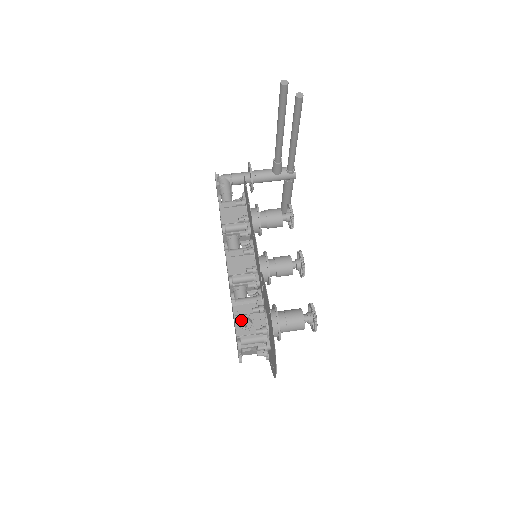
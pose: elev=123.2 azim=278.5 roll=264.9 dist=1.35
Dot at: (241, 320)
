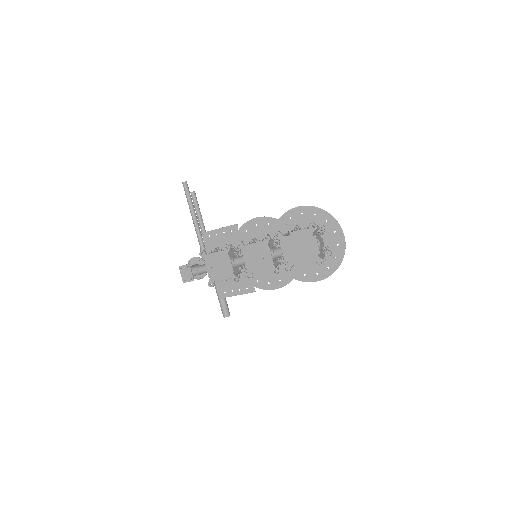
Dot at: (297, 236)
